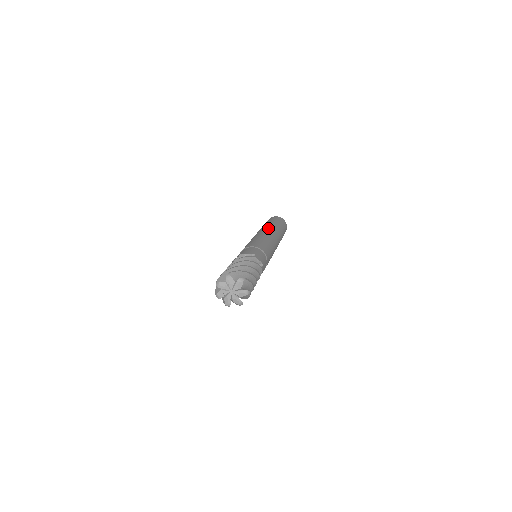
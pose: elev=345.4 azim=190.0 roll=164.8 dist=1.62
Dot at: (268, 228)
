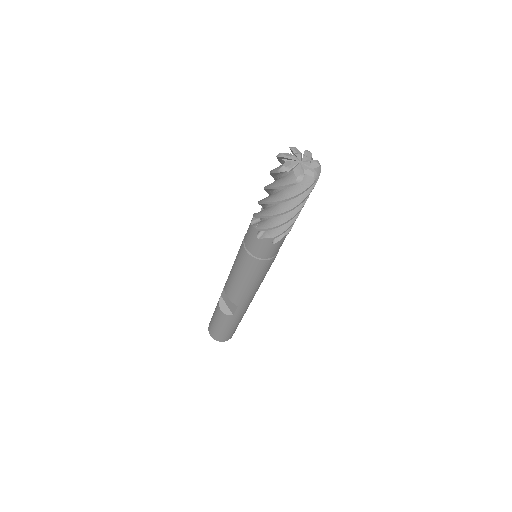
Dot at: occluded
